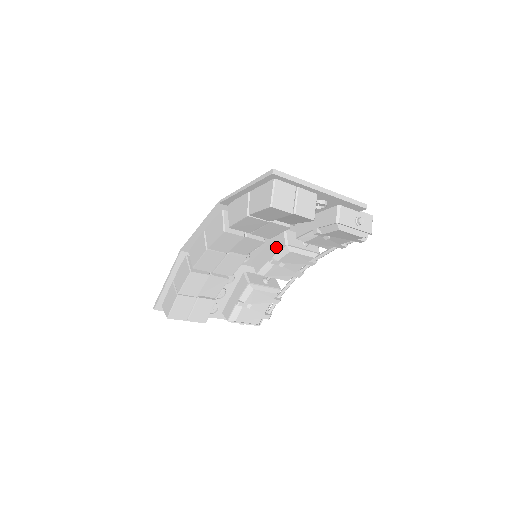
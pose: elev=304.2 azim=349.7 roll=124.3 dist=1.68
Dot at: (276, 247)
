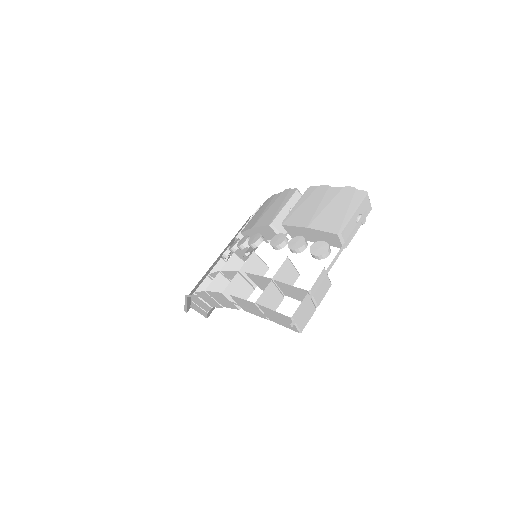
Dot at: (268, 236)
